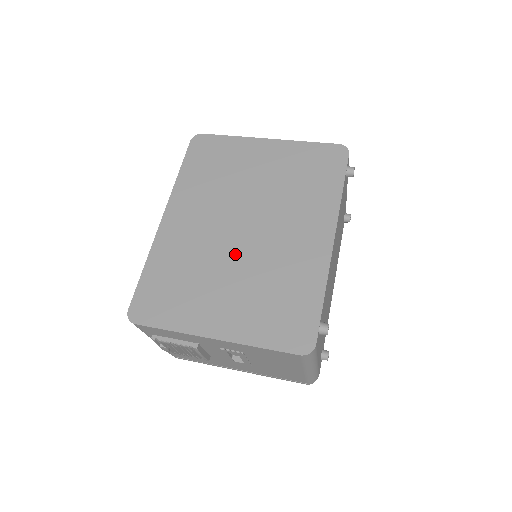
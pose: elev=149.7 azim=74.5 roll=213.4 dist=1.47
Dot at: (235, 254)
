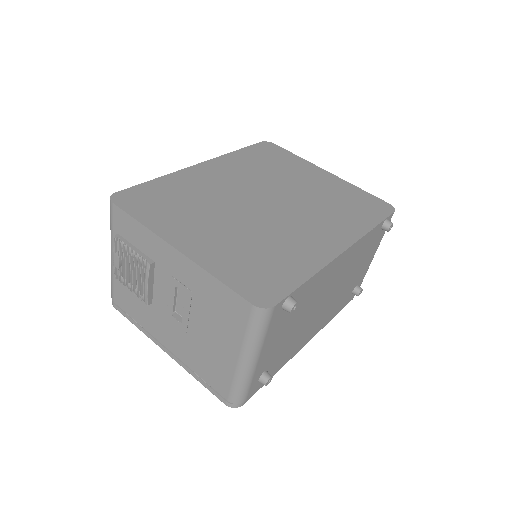
Dot at: (245, 212)
